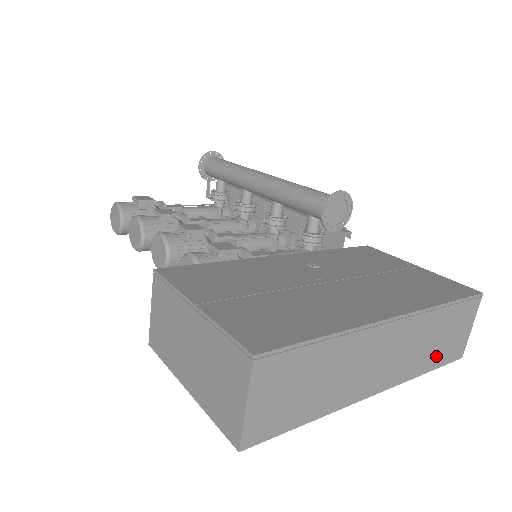
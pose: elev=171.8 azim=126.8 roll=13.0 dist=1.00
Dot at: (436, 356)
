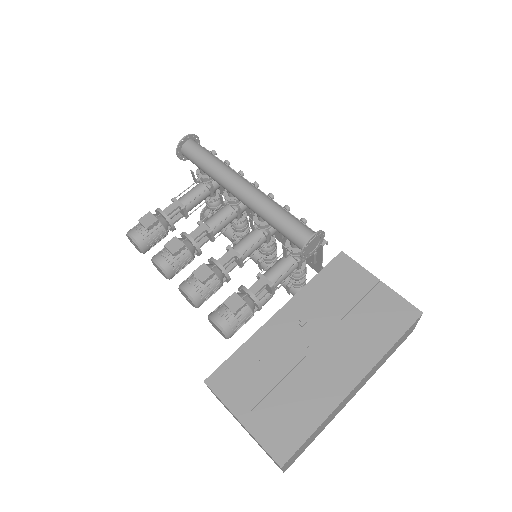
Dot at: (391, 353)
